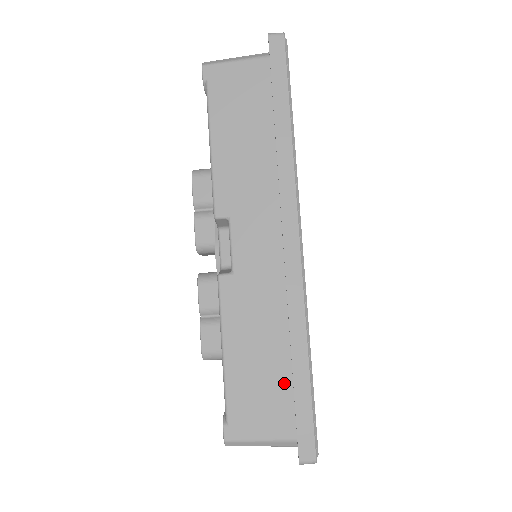
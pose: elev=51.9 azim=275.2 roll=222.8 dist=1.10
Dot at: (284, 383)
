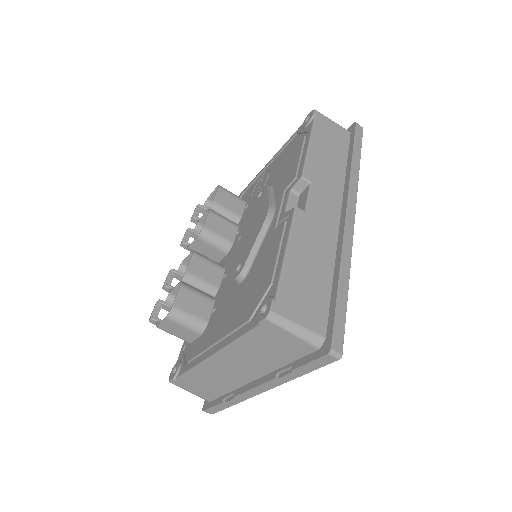
Dot at: (325, 295)
